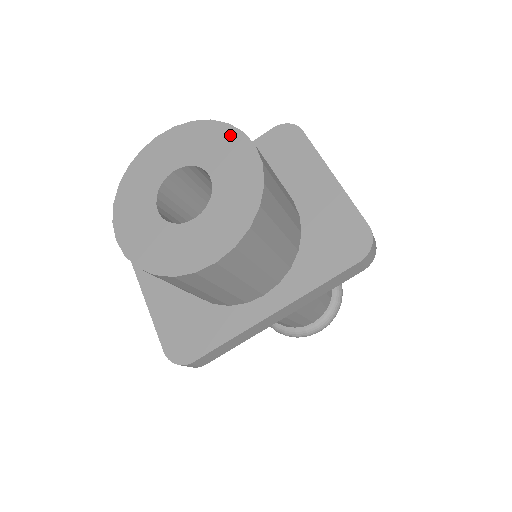
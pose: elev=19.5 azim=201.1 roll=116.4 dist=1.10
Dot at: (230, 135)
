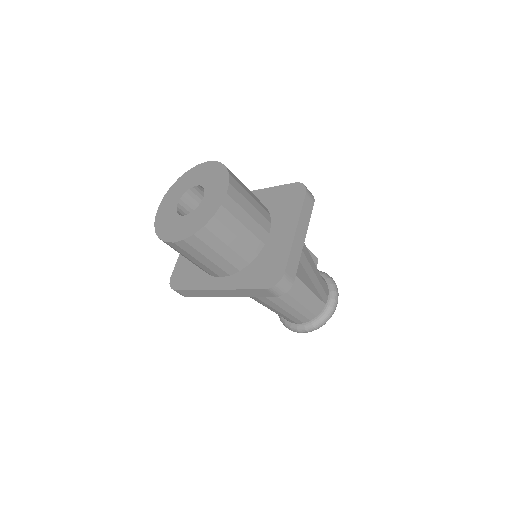
Dot at: (224, 180)
